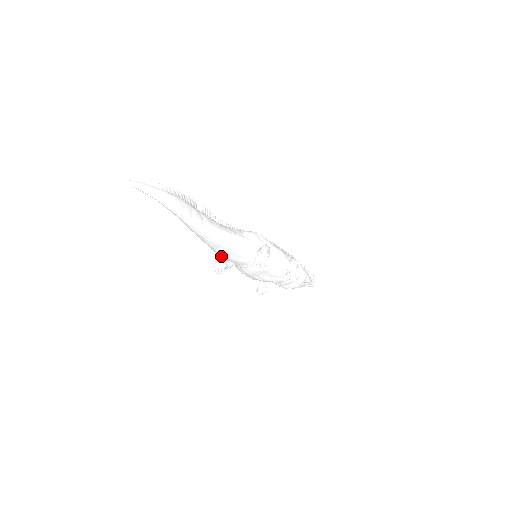
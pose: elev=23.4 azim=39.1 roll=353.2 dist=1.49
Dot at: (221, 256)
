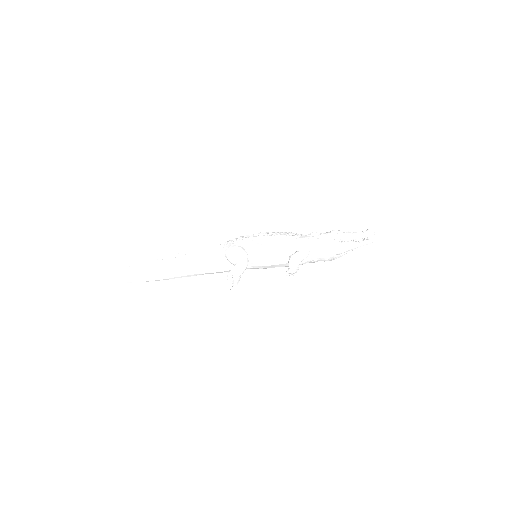
Dot at: occluded
